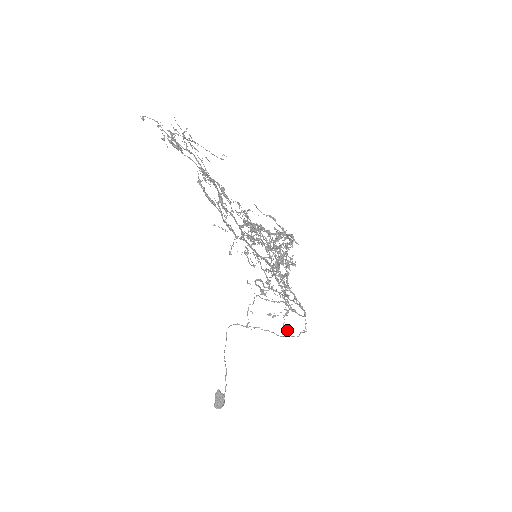
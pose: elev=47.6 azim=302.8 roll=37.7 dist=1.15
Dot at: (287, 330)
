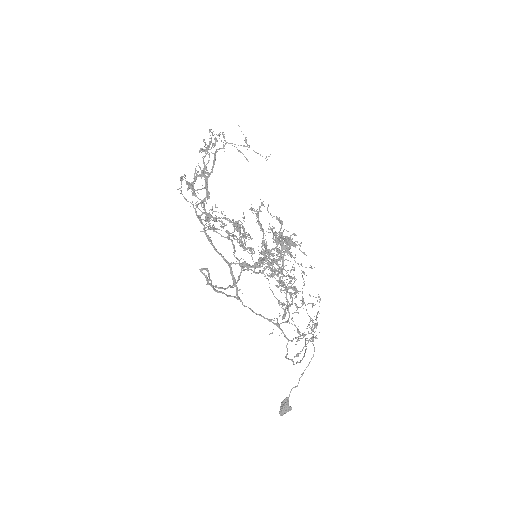
Dot at: (297, 354)
